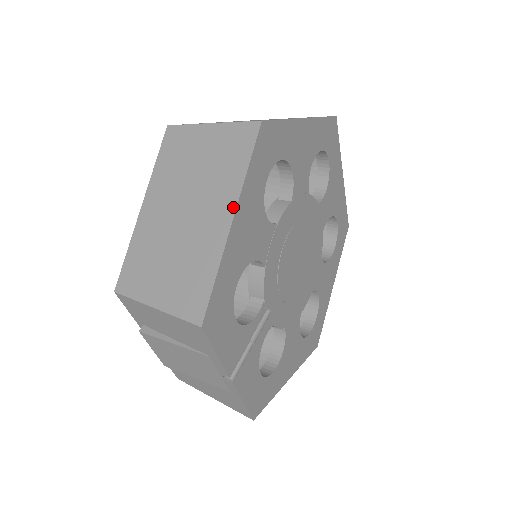
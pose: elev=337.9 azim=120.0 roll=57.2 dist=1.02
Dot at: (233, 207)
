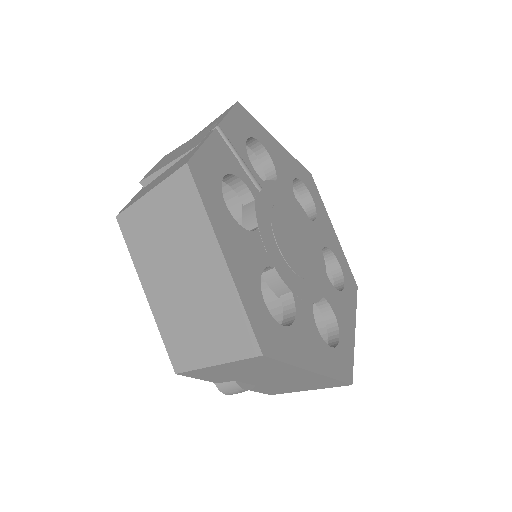
Dot at: occluded
